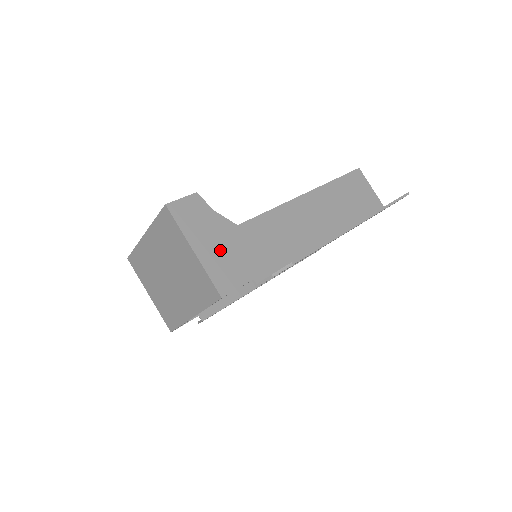
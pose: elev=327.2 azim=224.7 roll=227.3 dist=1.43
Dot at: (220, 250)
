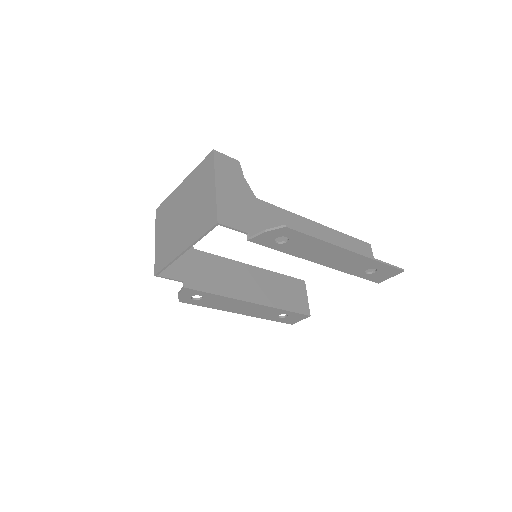
Dot at: (235, 199)
